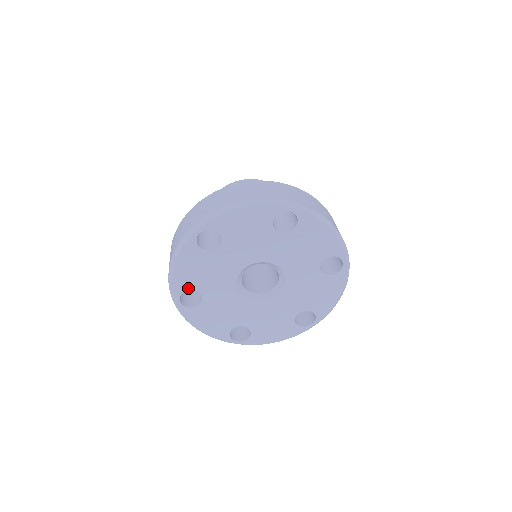
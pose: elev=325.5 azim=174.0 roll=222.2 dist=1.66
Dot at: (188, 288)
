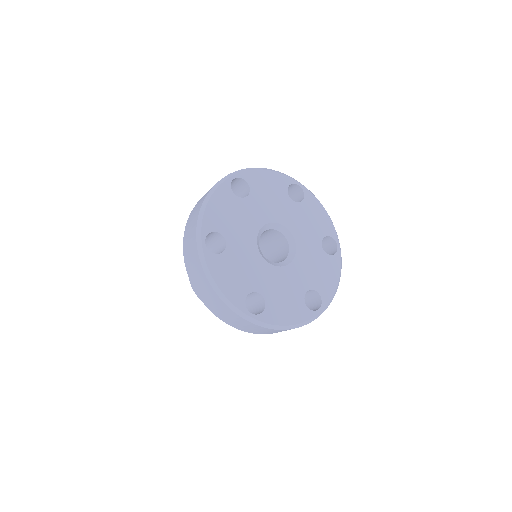
Dot at: (244, 296)
